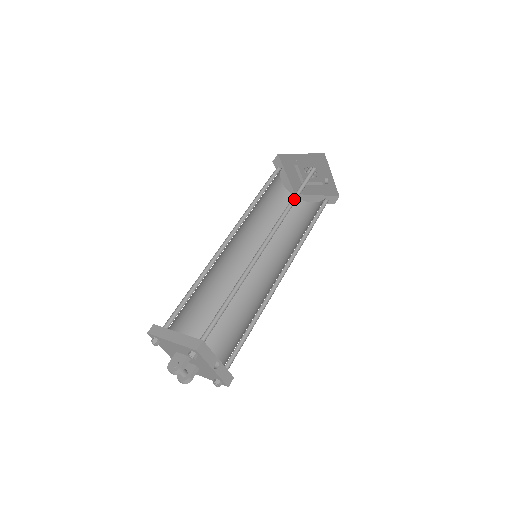
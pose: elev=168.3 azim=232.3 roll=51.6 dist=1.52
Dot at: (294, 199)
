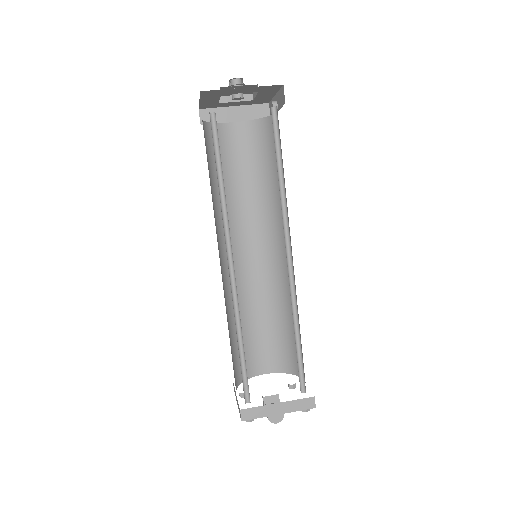
Dot at: (278, 175)
